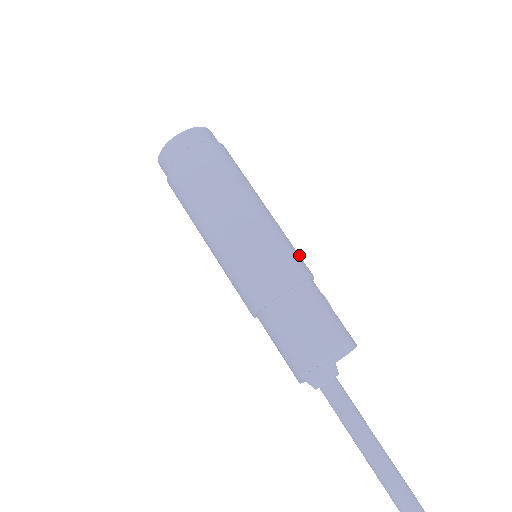
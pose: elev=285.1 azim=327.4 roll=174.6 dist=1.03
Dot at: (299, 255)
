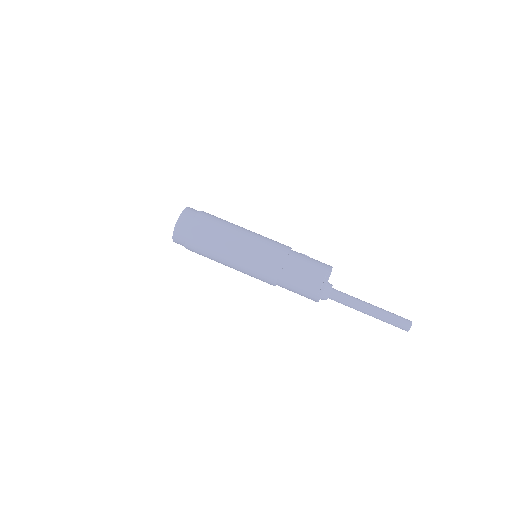
Dot at: (277, 242)
